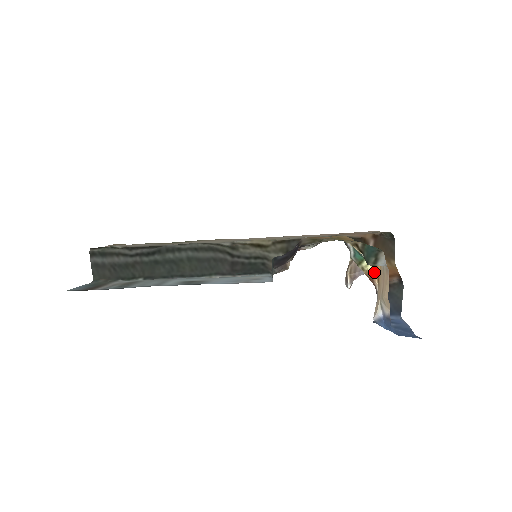
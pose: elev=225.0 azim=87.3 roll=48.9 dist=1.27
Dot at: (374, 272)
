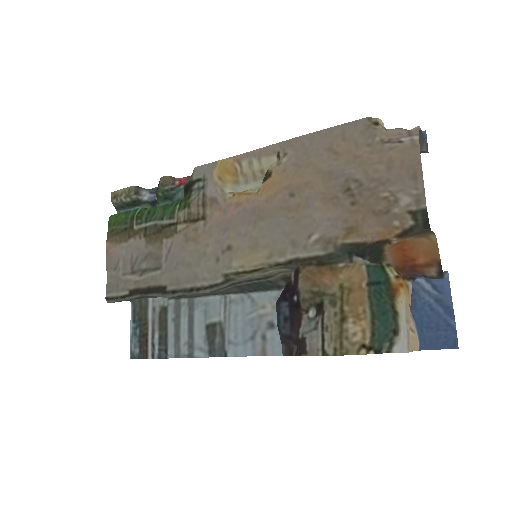
Dot at: (402, 279)
